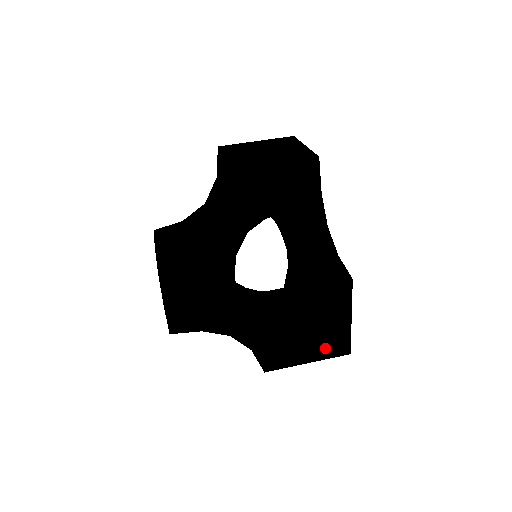
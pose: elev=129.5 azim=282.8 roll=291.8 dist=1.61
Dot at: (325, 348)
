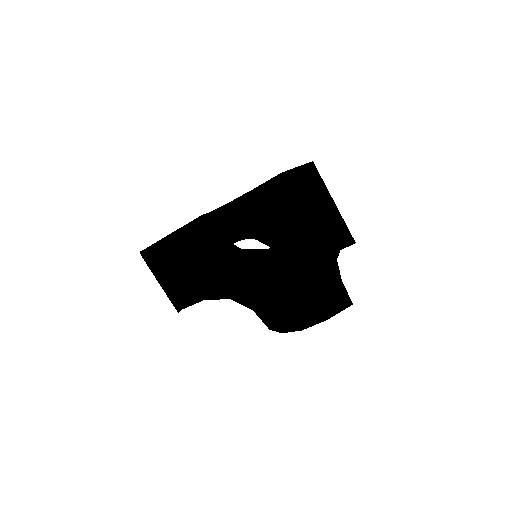
Dot at: occluded
